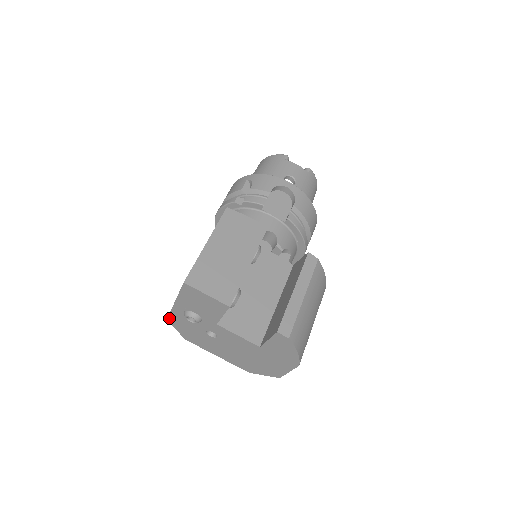
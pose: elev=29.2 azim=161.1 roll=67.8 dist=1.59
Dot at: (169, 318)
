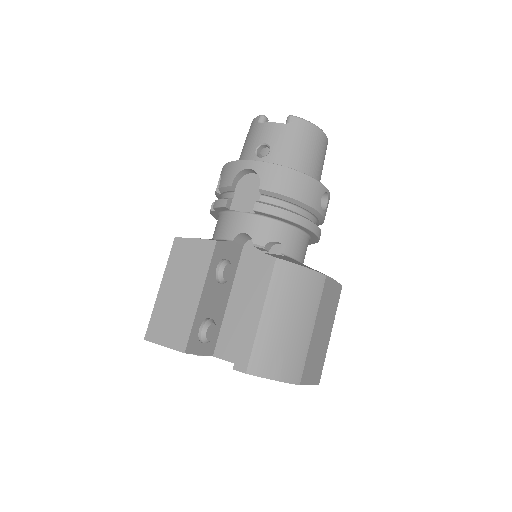
Dot at: occluded
